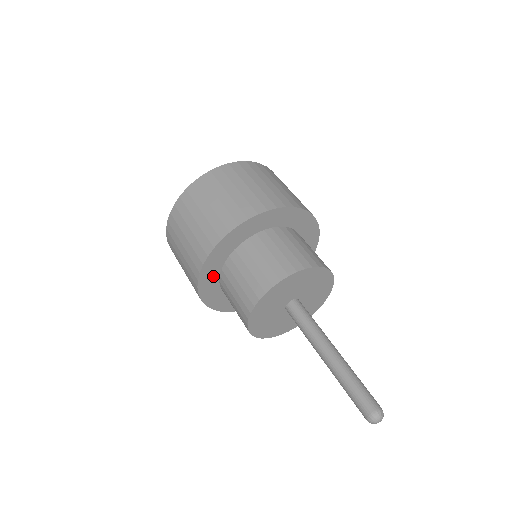
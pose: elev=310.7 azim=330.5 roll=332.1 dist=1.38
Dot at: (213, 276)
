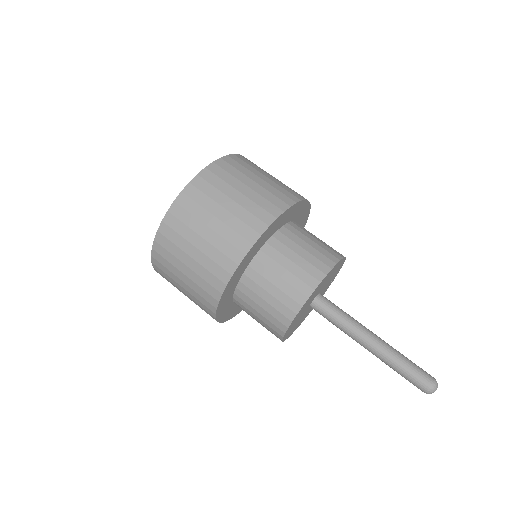
Dot at: (245, 264)
